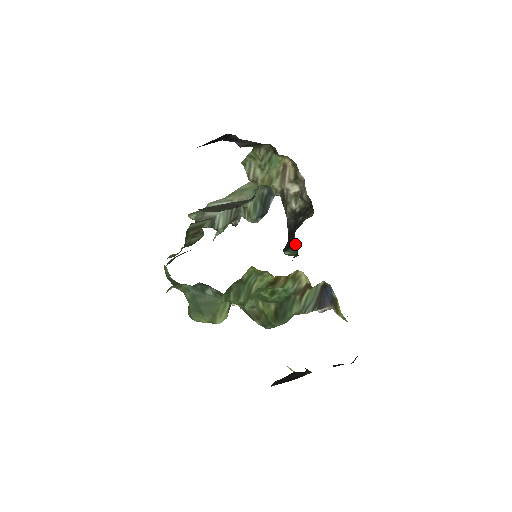
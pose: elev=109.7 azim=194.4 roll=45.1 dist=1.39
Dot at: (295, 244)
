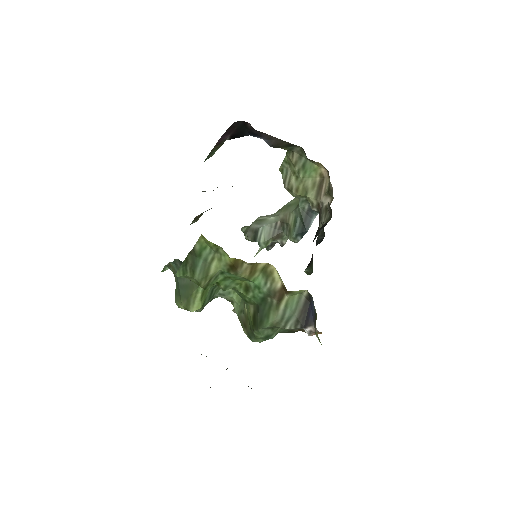
Dot at: occluded
